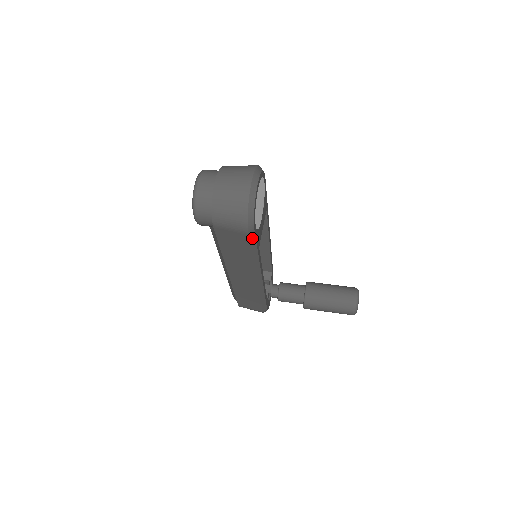
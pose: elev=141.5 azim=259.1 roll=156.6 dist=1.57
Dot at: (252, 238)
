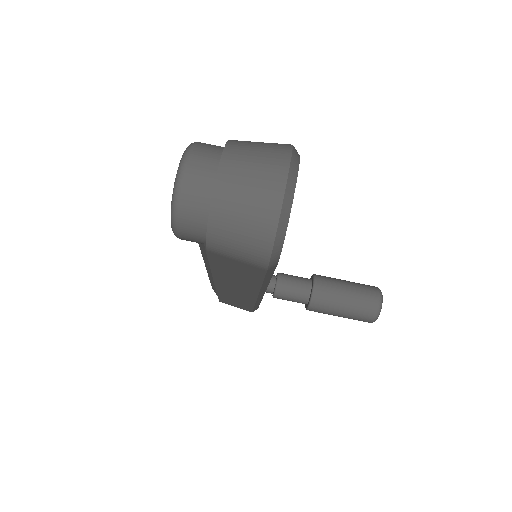
Dot at: (270, 271)
